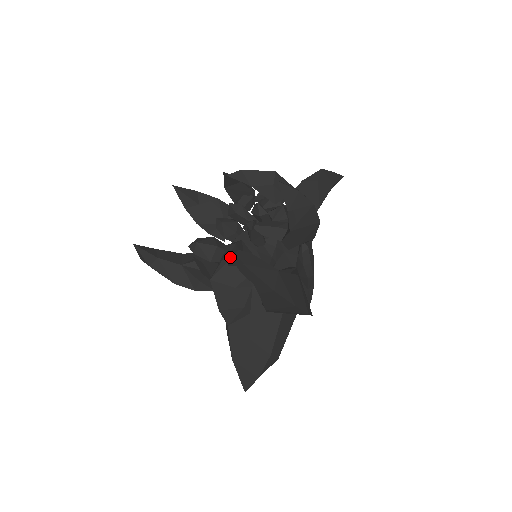
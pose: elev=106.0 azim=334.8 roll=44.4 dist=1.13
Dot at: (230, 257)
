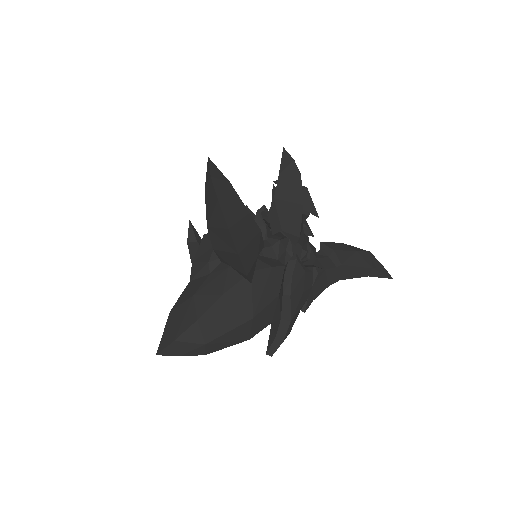
Dot at: occluded
